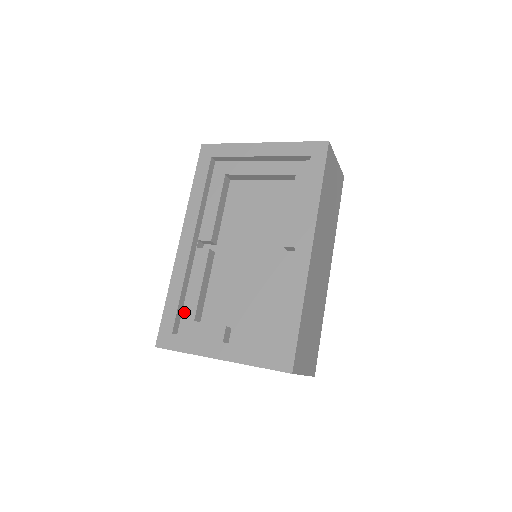
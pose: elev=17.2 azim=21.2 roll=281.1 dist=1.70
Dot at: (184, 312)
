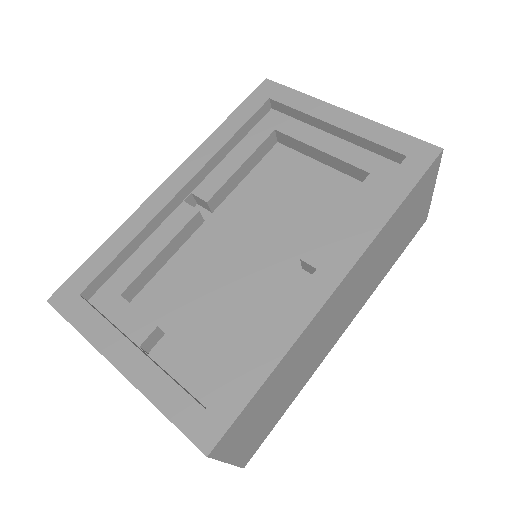
Dot at: (115, 275)
